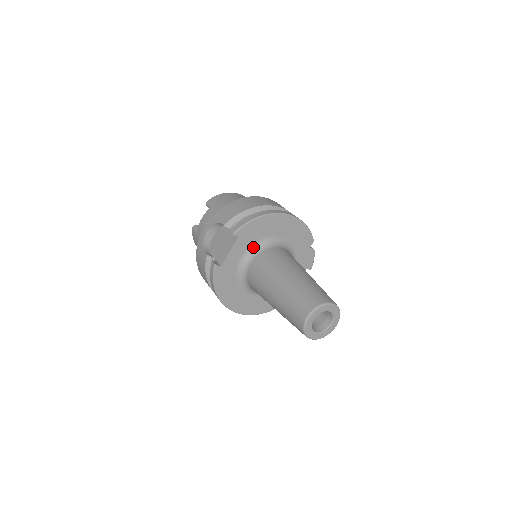
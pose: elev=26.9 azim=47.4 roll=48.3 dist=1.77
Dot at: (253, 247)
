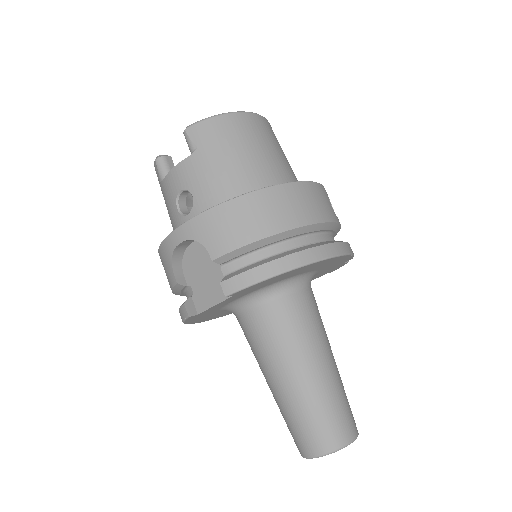
Dot at: (255, 292)
